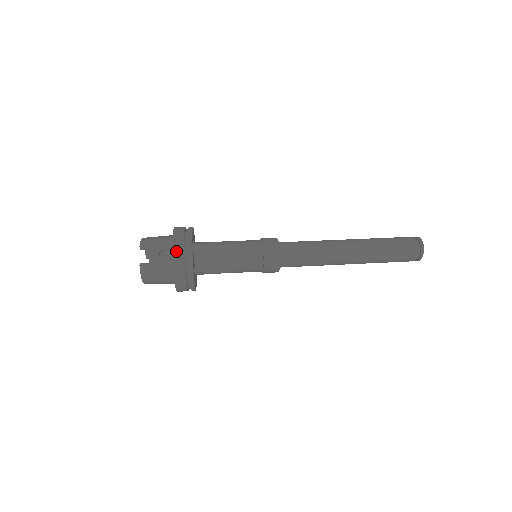
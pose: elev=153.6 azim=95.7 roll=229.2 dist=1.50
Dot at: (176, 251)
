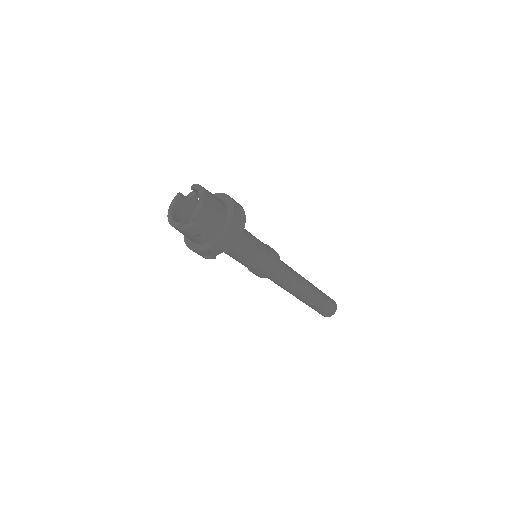
Dot at: occluded
